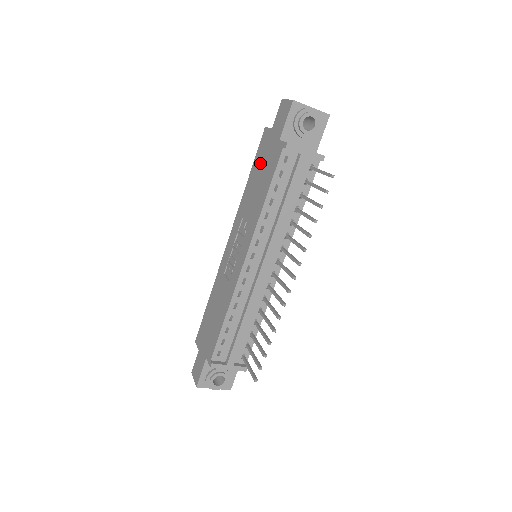
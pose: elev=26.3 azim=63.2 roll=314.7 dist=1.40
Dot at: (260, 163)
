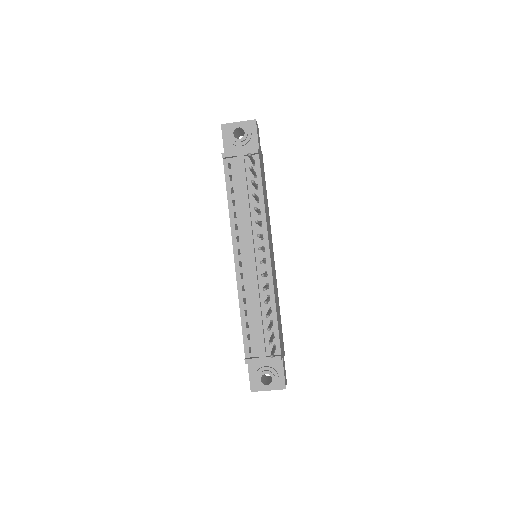
Dot at: occluded
